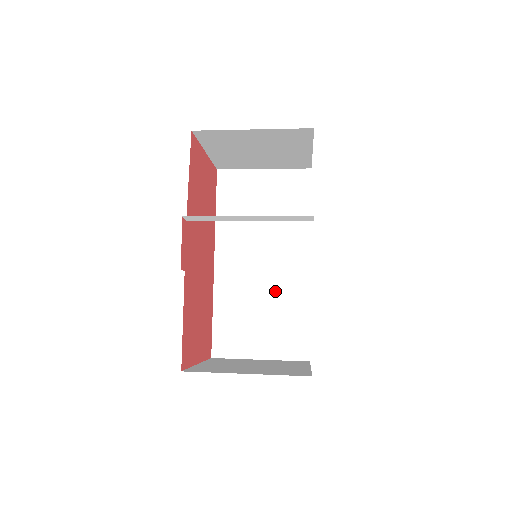
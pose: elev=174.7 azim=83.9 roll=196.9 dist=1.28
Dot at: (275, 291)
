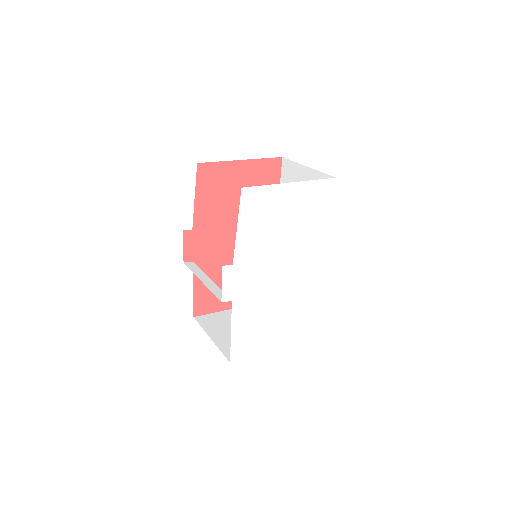
Dot at: occluded
